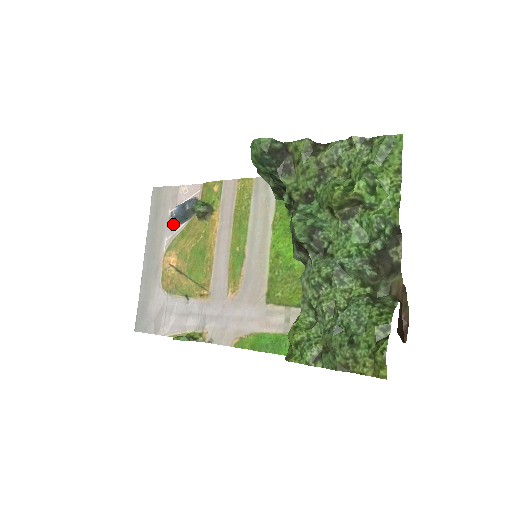
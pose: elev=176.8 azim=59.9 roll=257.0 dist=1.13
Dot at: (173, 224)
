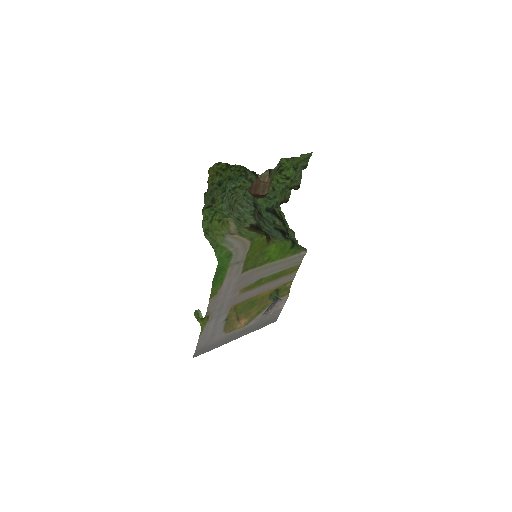
Dot at: (262, 316)
